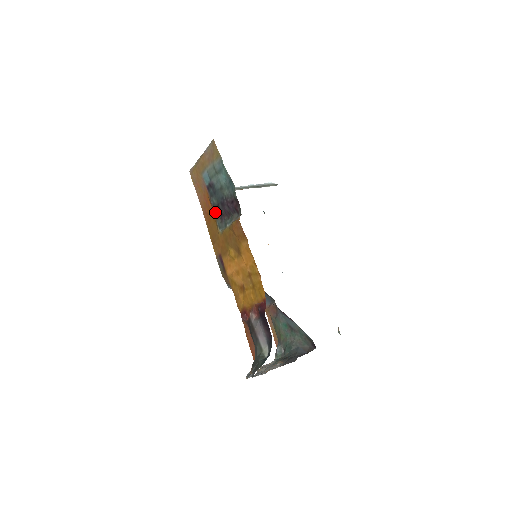
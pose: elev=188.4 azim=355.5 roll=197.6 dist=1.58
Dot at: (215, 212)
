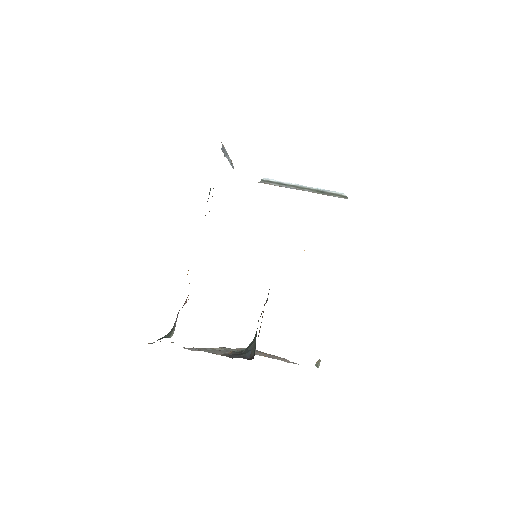
Dot at: occluded
